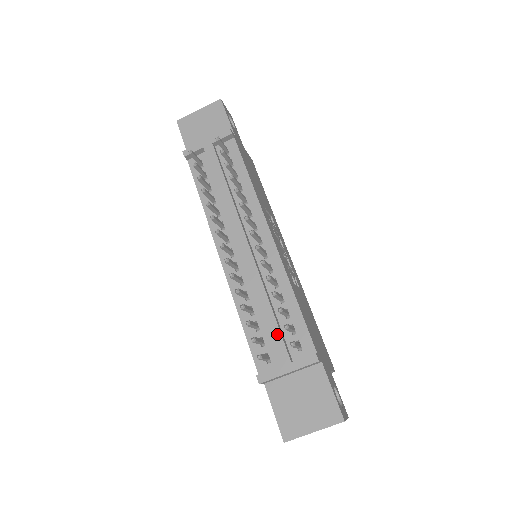
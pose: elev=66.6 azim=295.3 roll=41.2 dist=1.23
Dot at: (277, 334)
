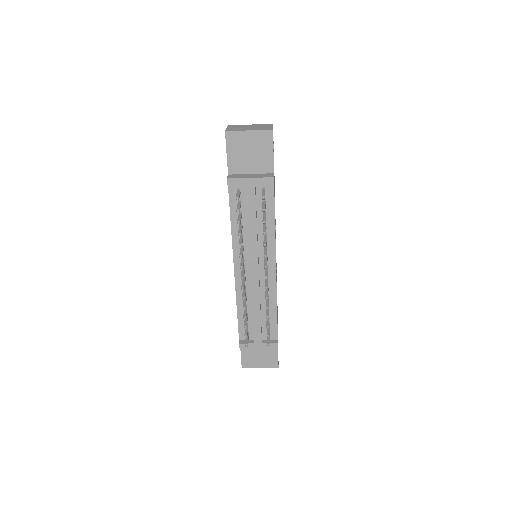
Dot at: (259, 328)
